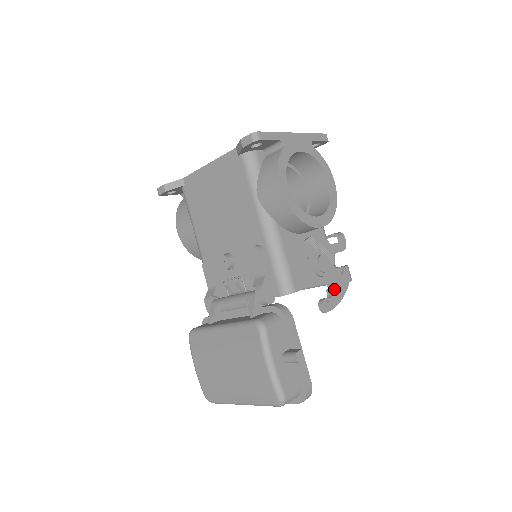
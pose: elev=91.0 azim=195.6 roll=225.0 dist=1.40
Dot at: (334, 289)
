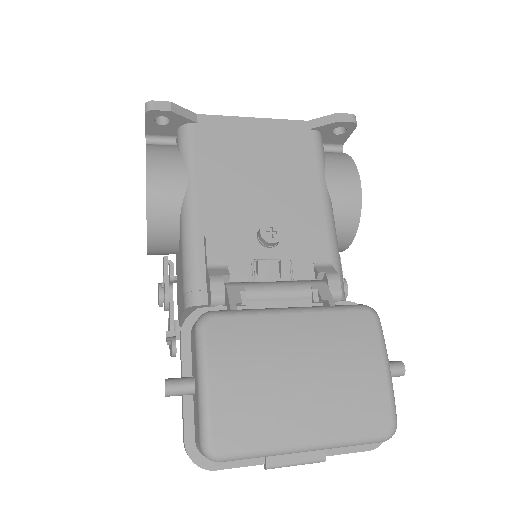
Dot at: occluded
